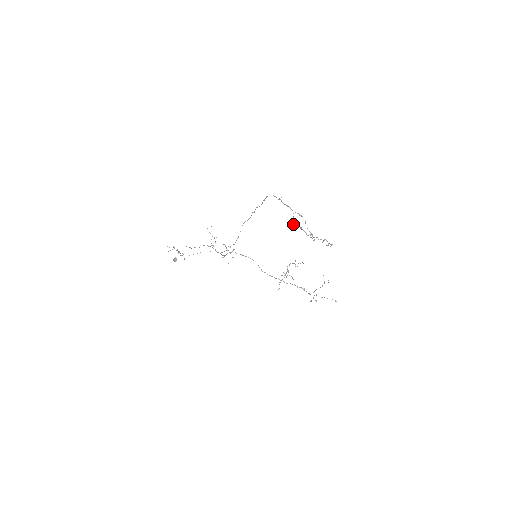
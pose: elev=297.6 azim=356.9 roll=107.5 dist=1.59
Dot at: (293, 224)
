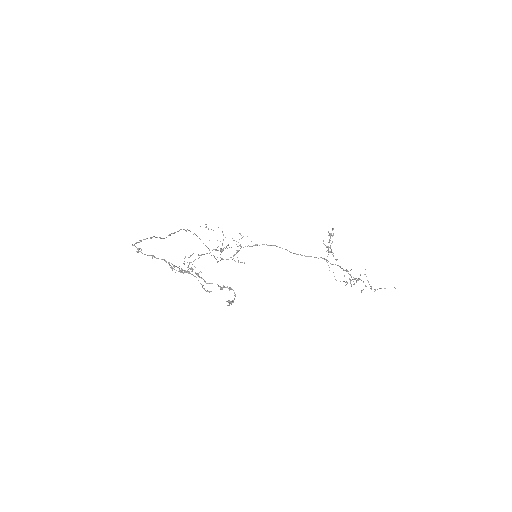
Dot at: occluded
